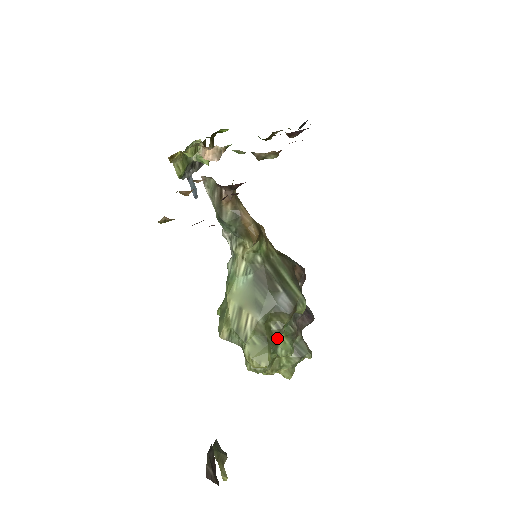
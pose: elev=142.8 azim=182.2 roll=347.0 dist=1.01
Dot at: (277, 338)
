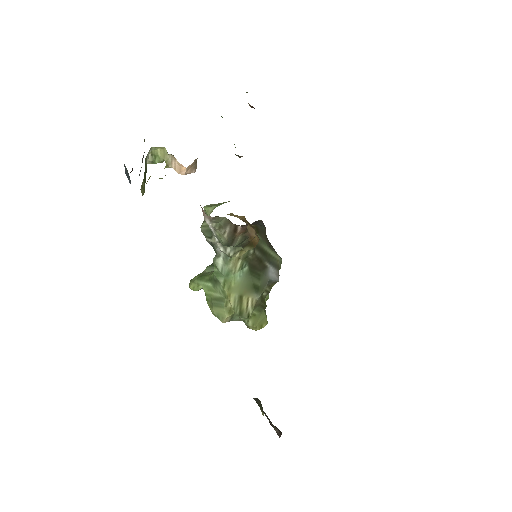
Dot at: occluded
